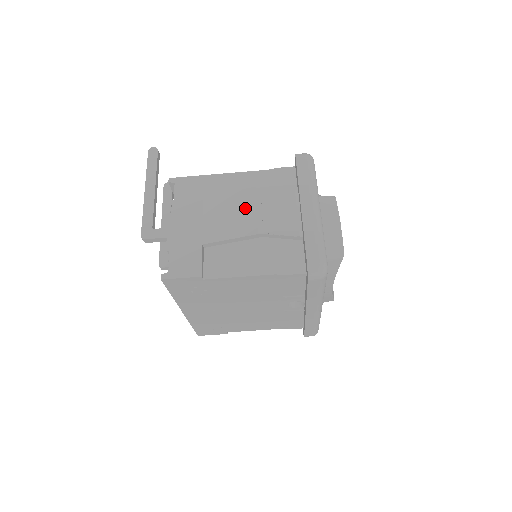
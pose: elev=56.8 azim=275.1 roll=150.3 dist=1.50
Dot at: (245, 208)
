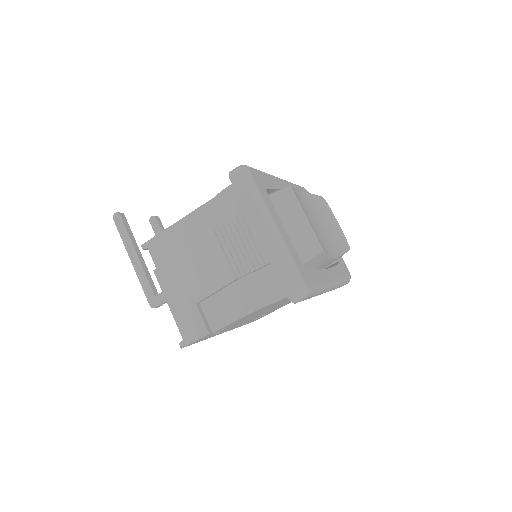
Dot at: (211, 258)
